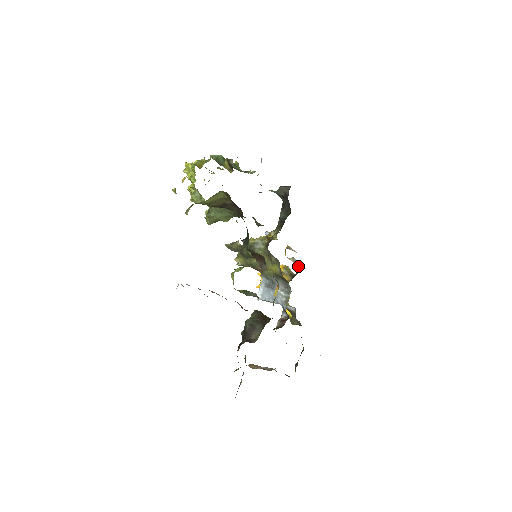
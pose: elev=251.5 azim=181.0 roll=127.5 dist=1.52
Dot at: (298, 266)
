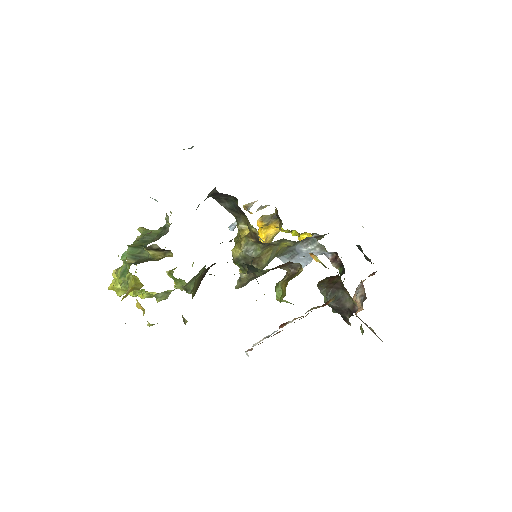
Dot at: occluded
